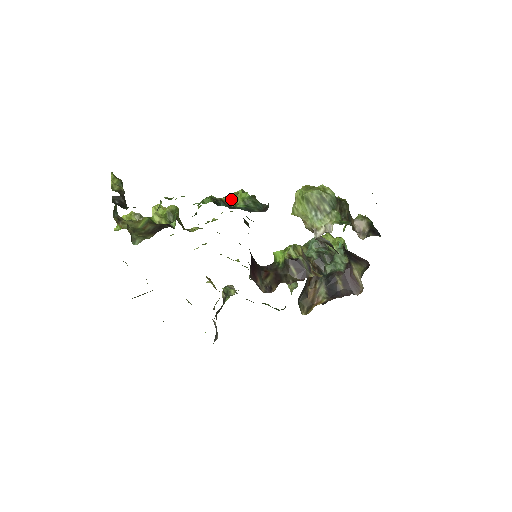
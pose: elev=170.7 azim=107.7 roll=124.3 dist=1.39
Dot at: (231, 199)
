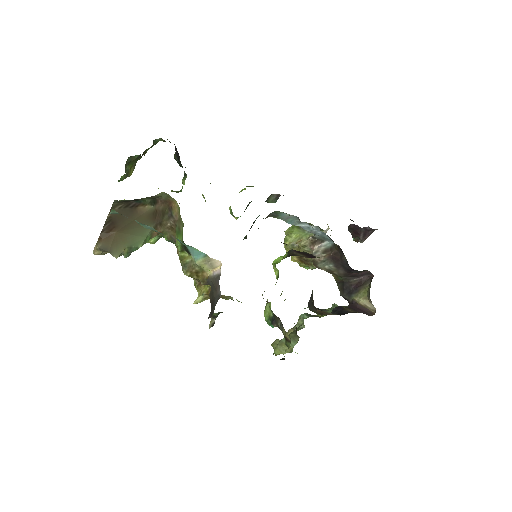
Dot at: occluded
